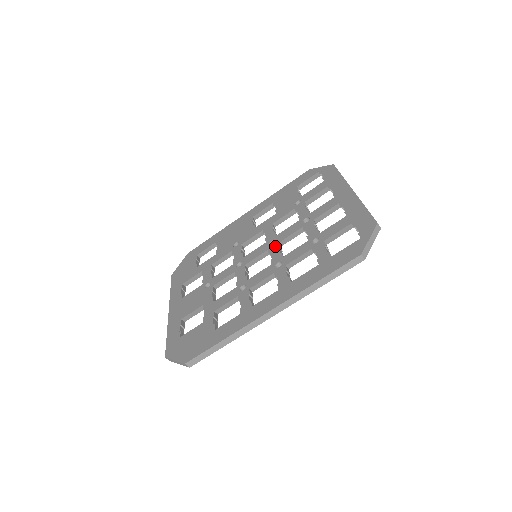
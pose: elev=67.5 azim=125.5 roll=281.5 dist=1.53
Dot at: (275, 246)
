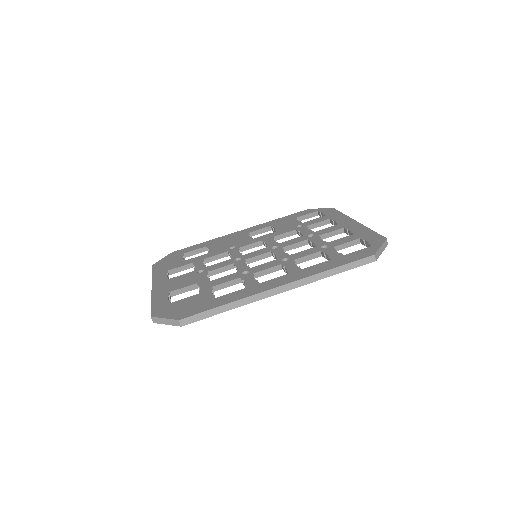
Dot at: (279, 249)
